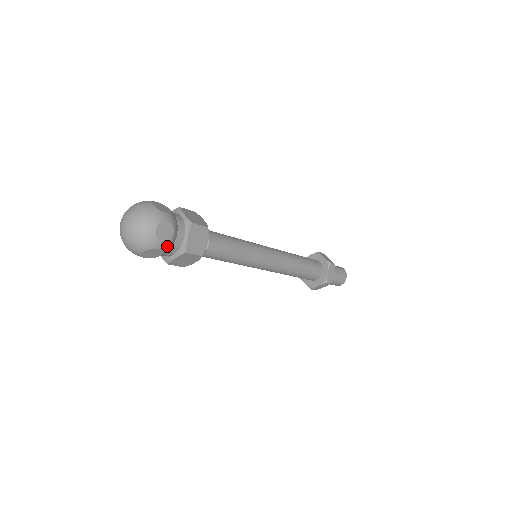
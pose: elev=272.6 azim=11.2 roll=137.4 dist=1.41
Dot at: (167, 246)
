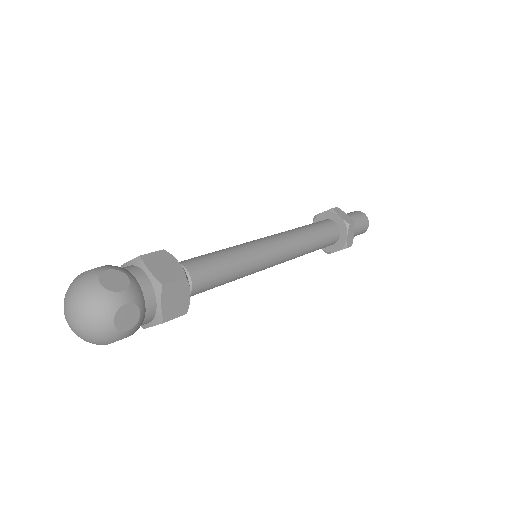
Dot at: (133, 294)
